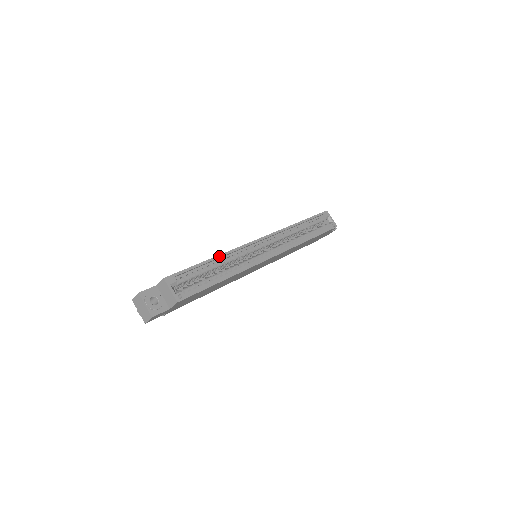
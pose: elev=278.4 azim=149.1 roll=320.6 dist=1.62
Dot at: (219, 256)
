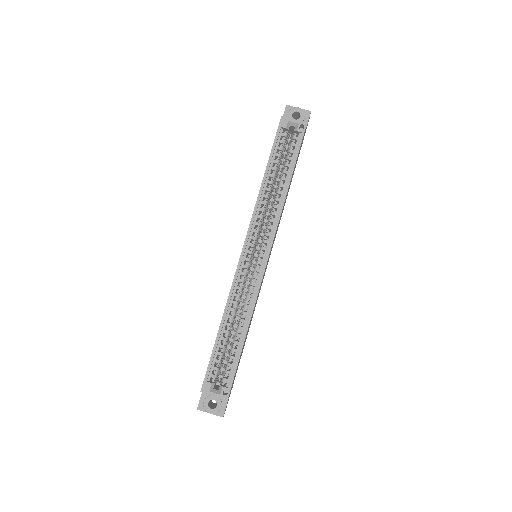
Dot at: (223, 318)
